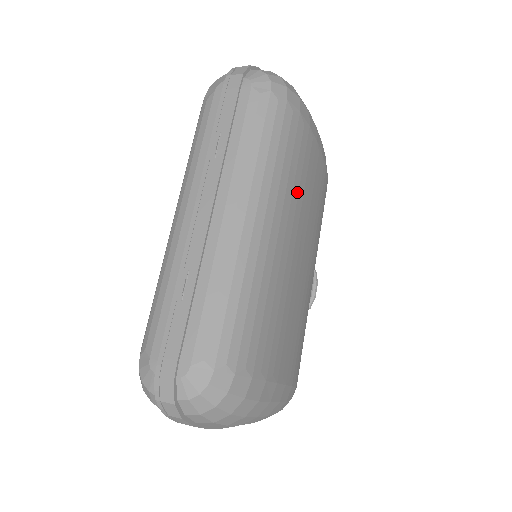
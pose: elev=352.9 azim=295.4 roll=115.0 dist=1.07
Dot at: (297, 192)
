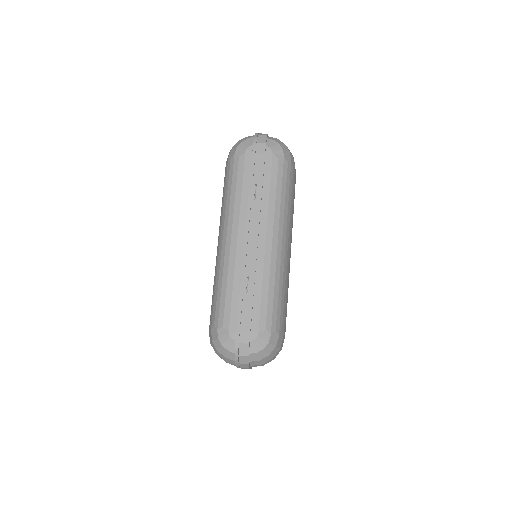
Dot at: occluded
